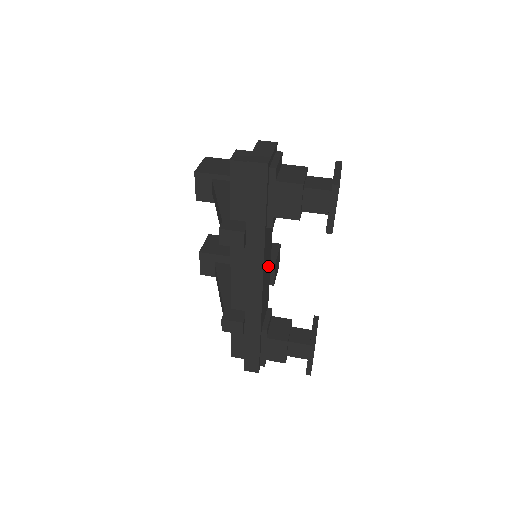
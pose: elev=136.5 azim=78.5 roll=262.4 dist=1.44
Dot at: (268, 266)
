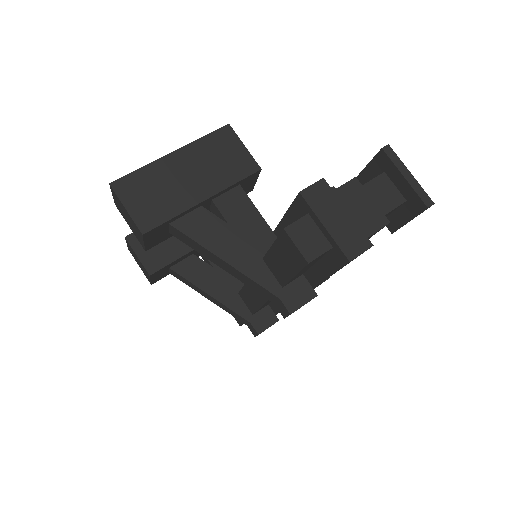
Dot at: occluded
